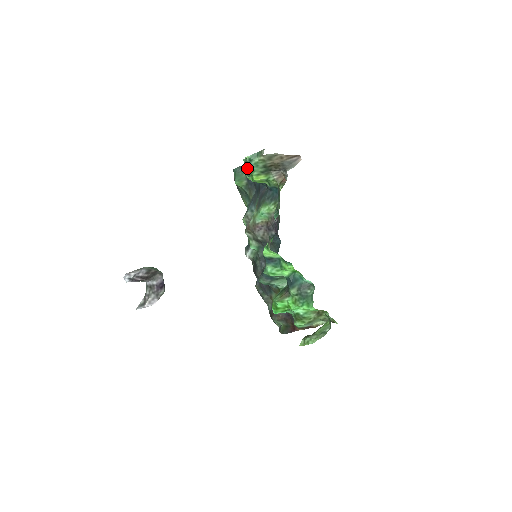
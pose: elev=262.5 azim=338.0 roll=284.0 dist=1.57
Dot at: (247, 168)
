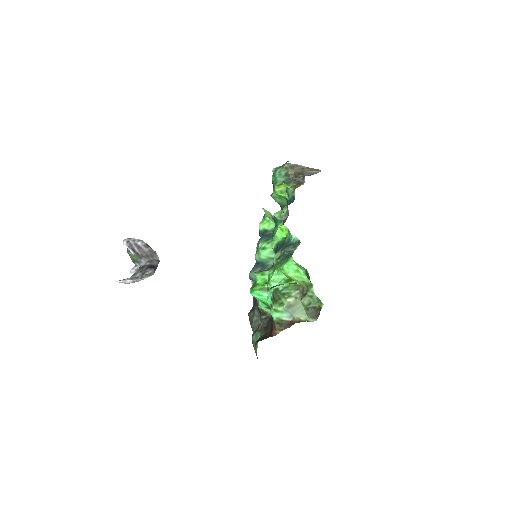
Dot at: occluded
